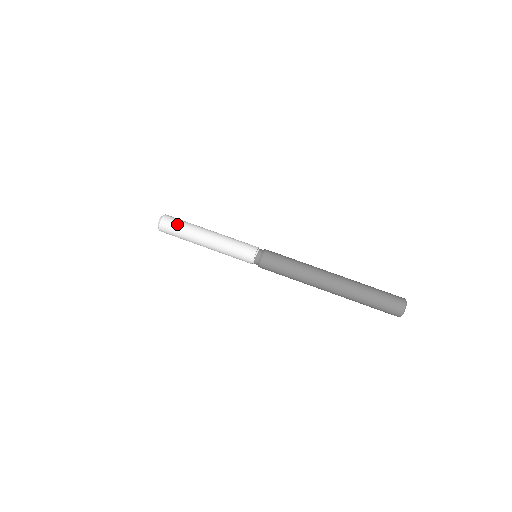
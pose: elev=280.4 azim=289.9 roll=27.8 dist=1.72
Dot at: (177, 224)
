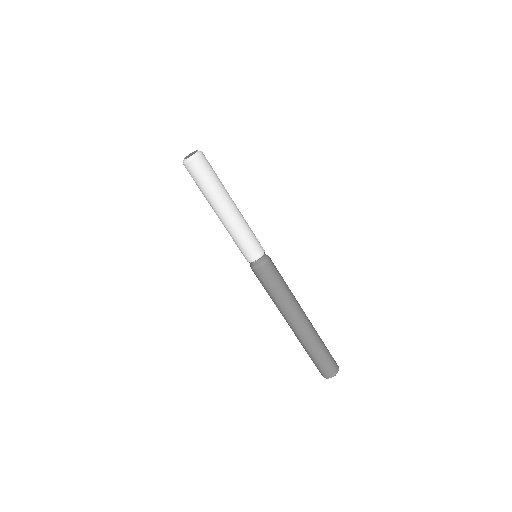
Dot at: (198, 181)
